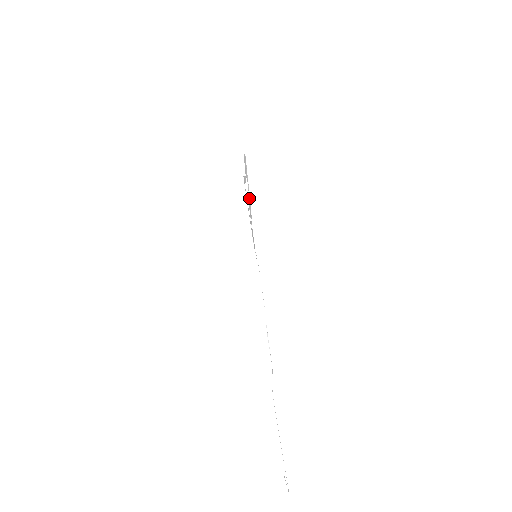
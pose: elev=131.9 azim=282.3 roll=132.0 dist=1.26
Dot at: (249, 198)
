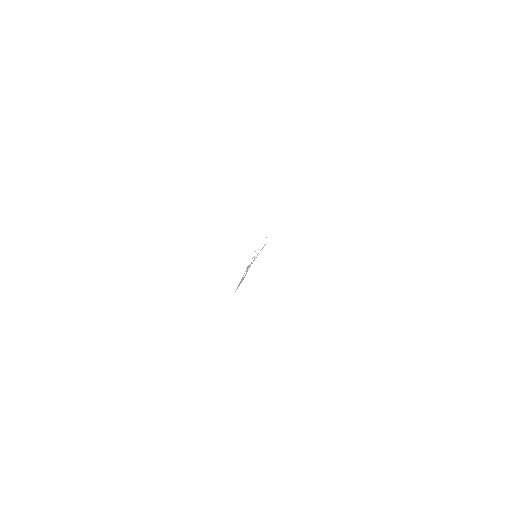
Dot at: (243, 275)
